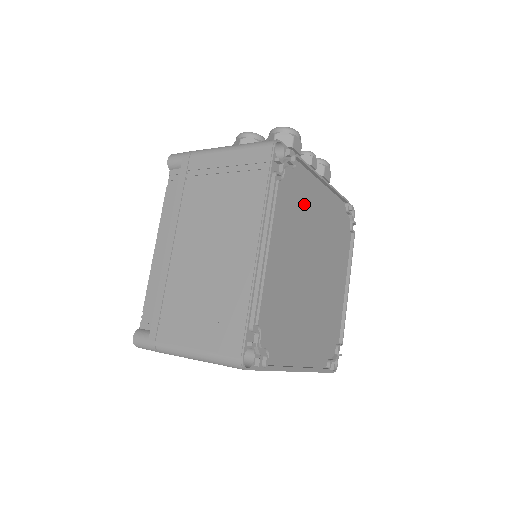
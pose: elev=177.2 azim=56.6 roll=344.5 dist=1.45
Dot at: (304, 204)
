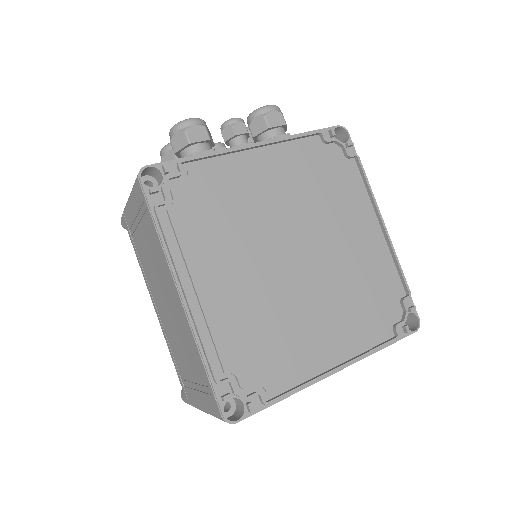
Dot at: (230, 199)
